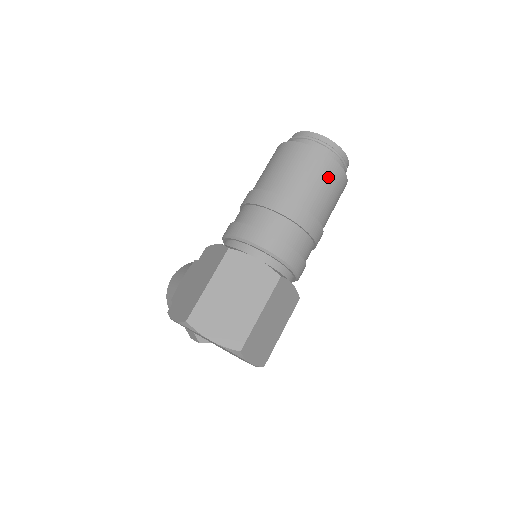
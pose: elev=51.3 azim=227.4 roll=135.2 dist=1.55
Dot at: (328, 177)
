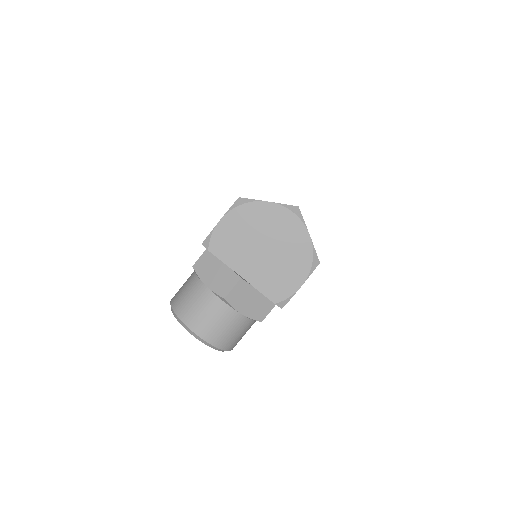
Dot at: occluded
